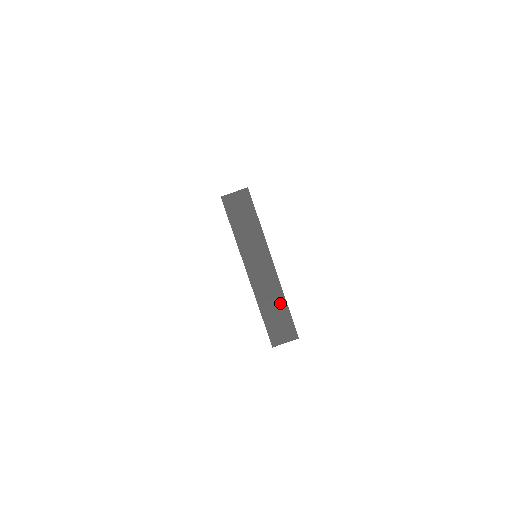
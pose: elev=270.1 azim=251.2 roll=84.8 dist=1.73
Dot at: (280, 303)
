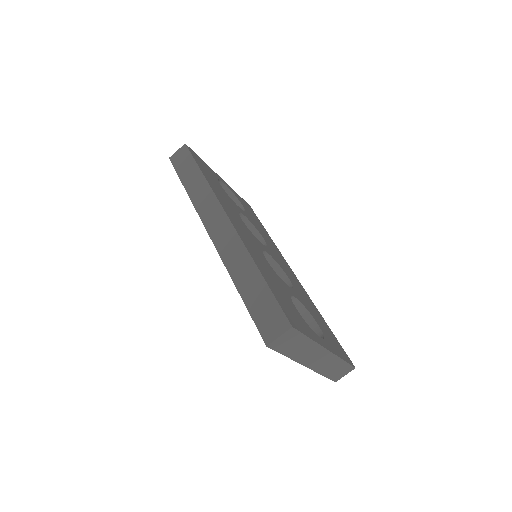
Dot at: (338, 363)
